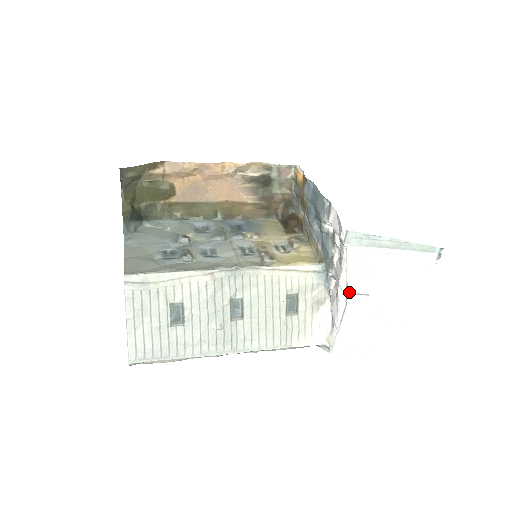
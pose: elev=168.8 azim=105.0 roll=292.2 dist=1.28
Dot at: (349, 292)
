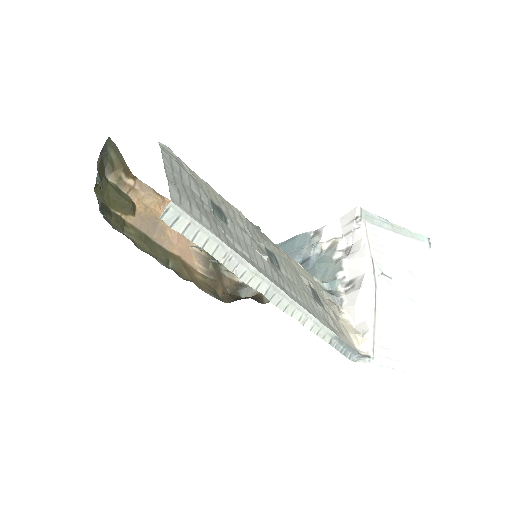
Dot at: (375, 270)
